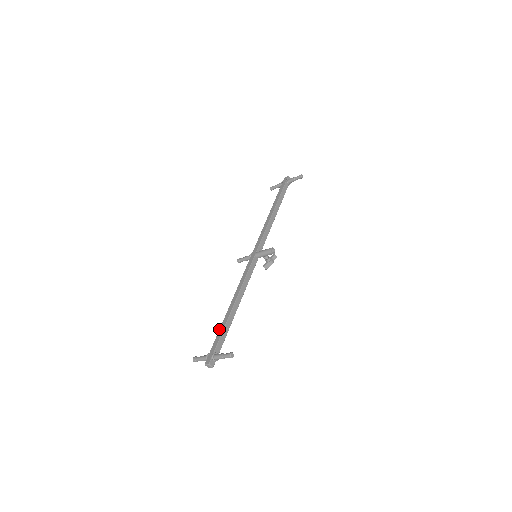
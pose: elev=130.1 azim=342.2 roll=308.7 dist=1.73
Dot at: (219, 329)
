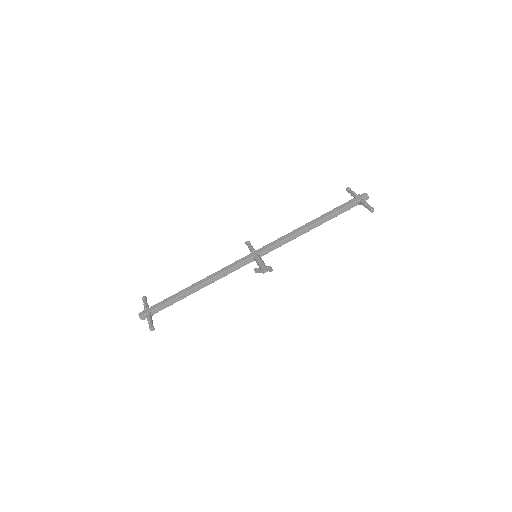
Dot at: (171, 296)
